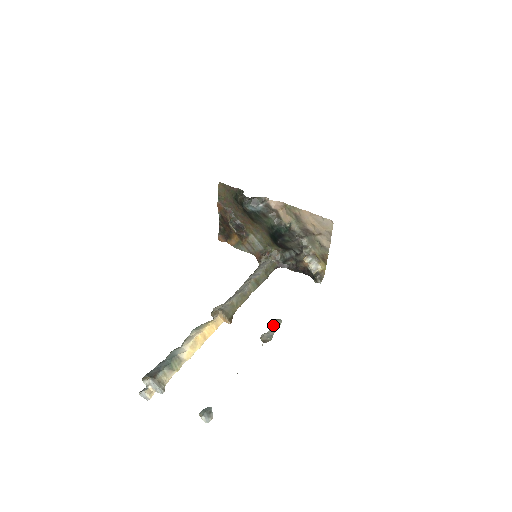
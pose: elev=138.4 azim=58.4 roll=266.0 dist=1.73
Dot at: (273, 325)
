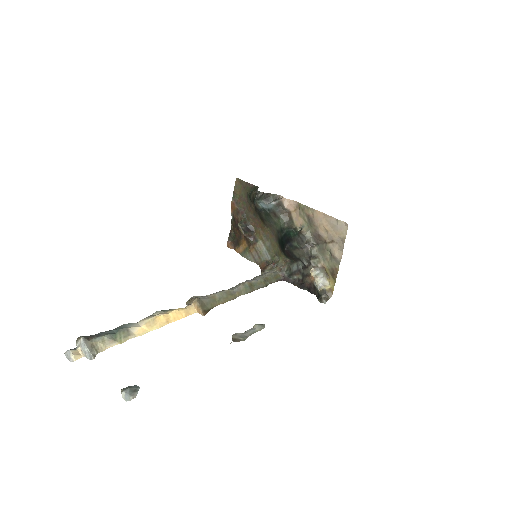
Dot at: occluded
